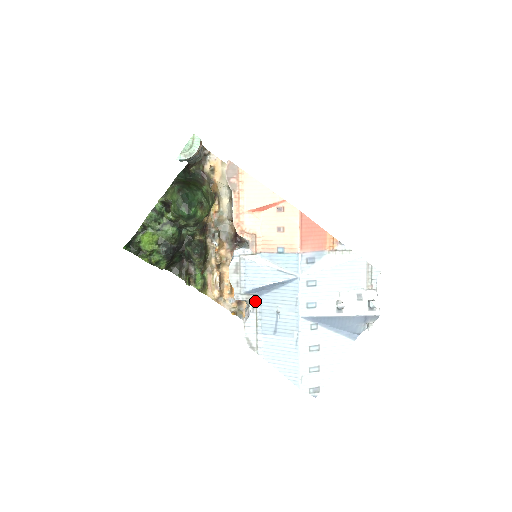
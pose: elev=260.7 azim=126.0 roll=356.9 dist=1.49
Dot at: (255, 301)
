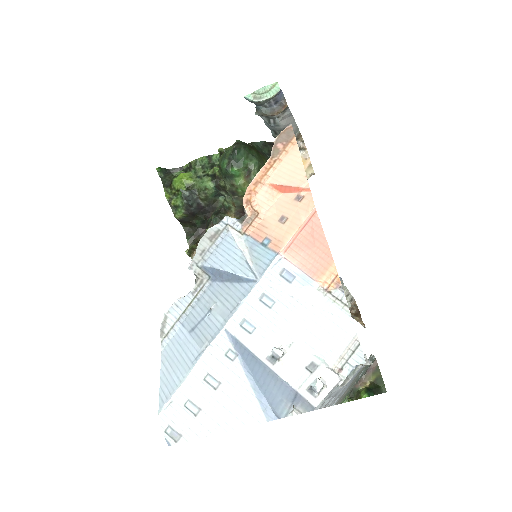
Dot at: (204, 283)
